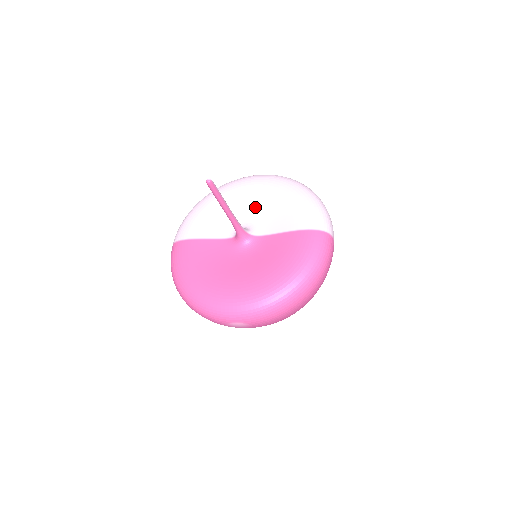
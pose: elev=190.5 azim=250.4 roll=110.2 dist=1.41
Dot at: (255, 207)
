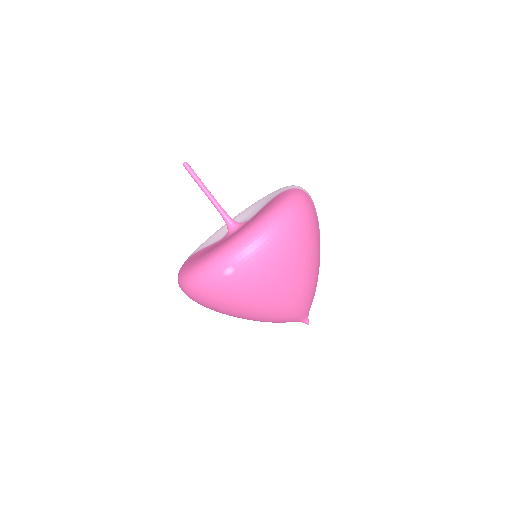
Dot at: (245, 215)
